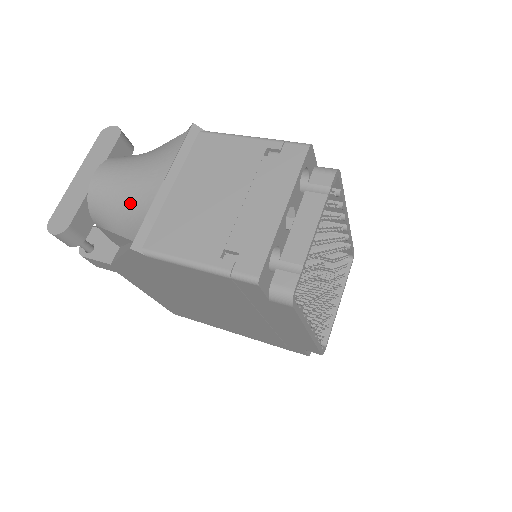
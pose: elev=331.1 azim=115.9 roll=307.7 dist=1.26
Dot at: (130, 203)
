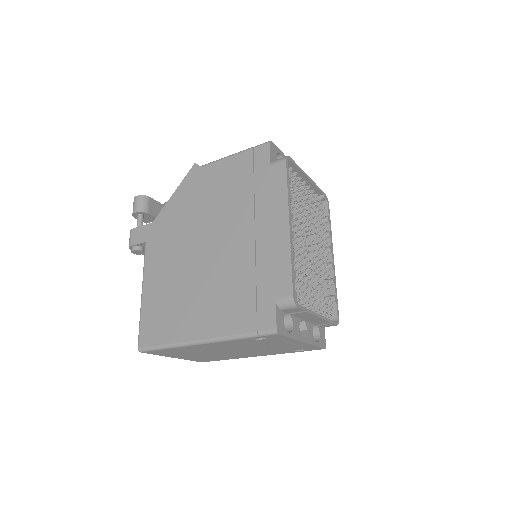
Dot at: occluded
